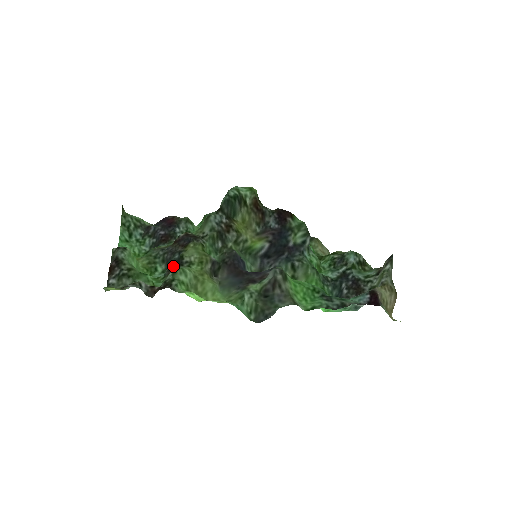
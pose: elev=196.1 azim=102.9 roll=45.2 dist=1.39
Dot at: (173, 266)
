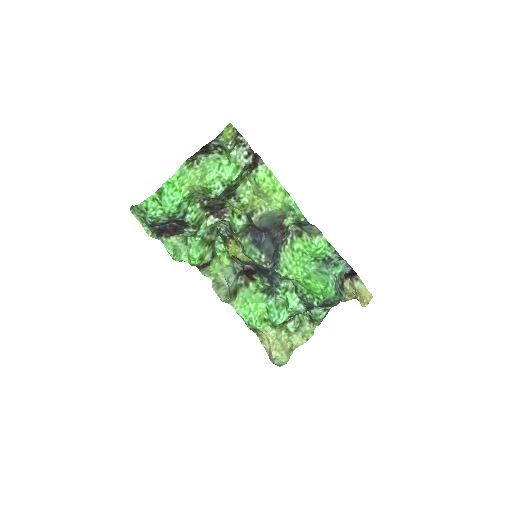
Dot at: (229, 191)
